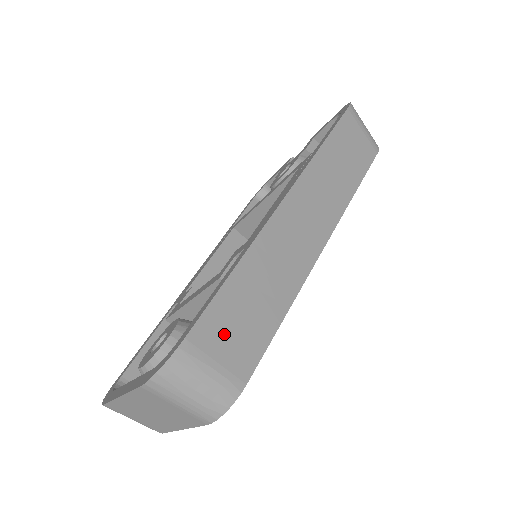
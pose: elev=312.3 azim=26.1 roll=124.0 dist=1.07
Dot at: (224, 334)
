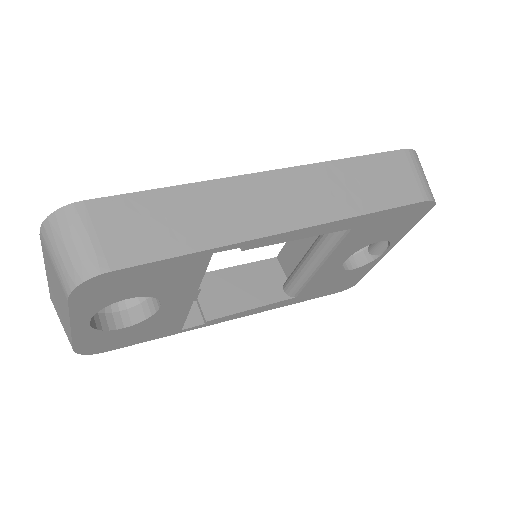
Dot at: (122, 222)
